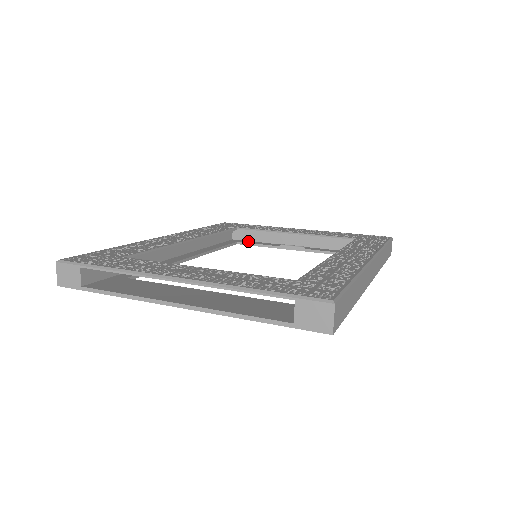
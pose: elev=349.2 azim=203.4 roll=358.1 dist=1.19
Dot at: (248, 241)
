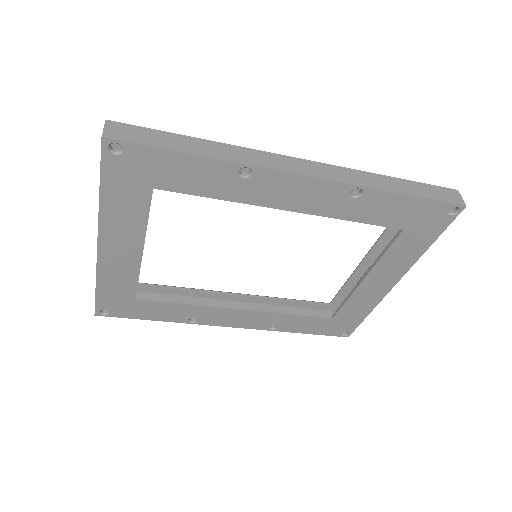
Dot at: (344, 311)
